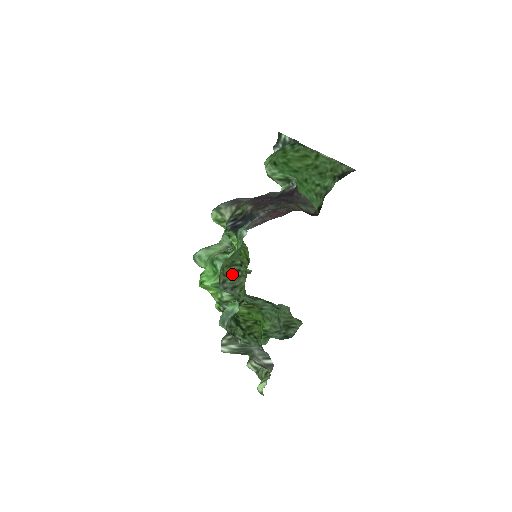
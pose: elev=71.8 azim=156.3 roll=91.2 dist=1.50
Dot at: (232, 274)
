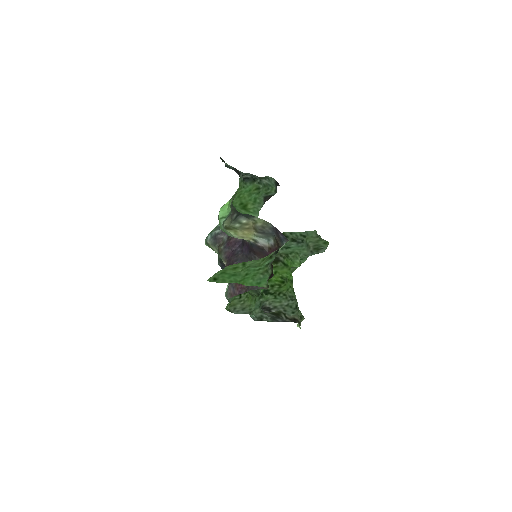
Dot at: (237, 304)
